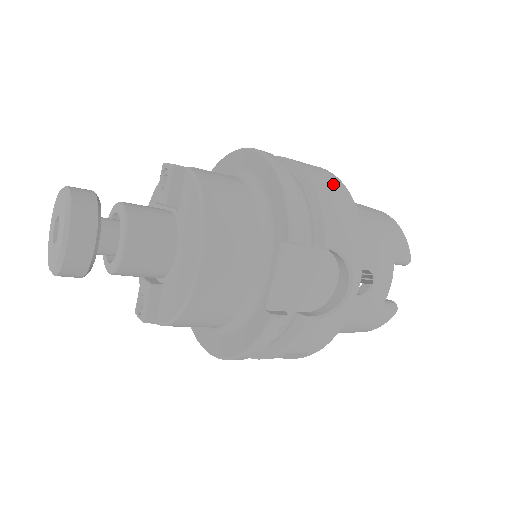
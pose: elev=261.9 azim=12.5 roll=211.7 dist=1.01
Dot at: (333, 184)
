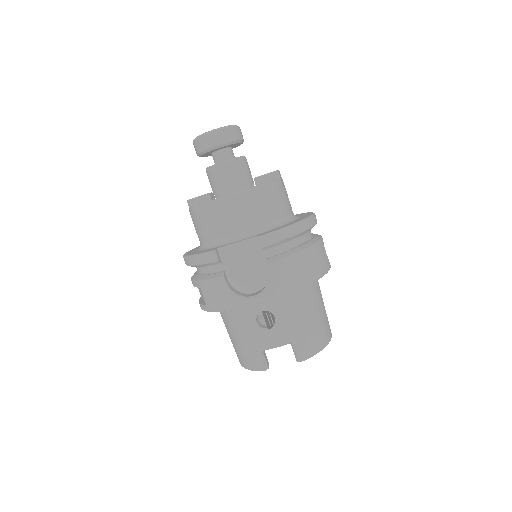
Dot at: (316, 266)
